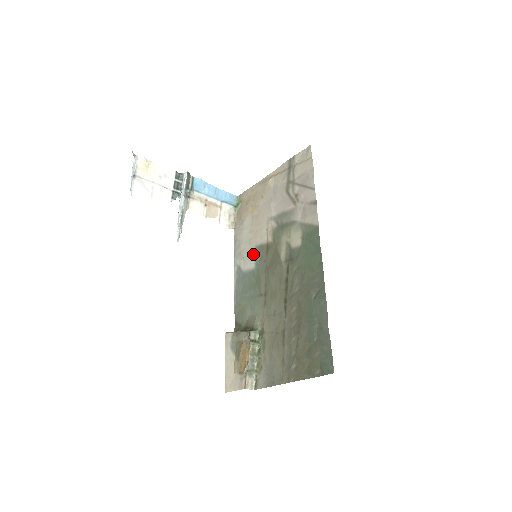
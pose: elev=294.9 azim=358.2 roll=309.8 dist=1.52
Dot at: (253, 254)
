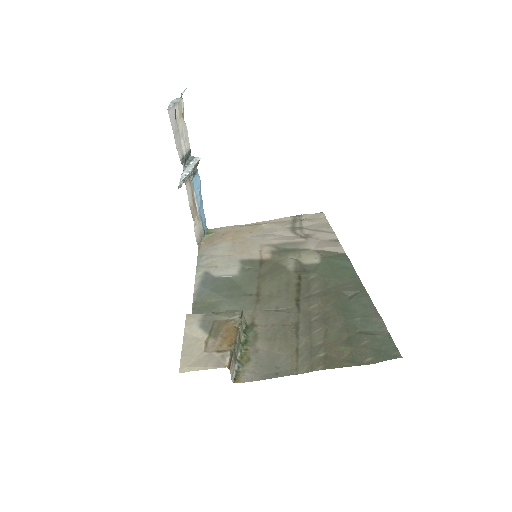
Dot at: (236, 264)
